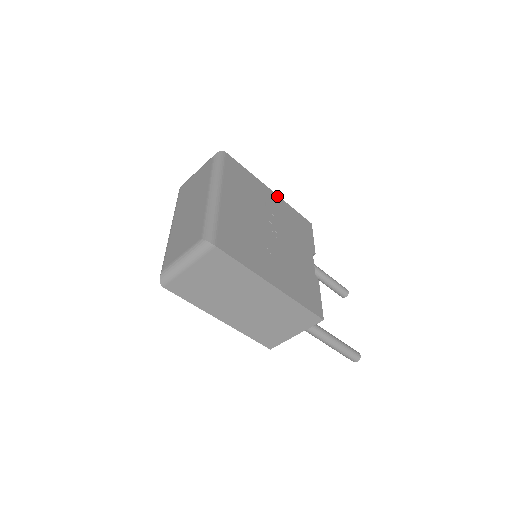
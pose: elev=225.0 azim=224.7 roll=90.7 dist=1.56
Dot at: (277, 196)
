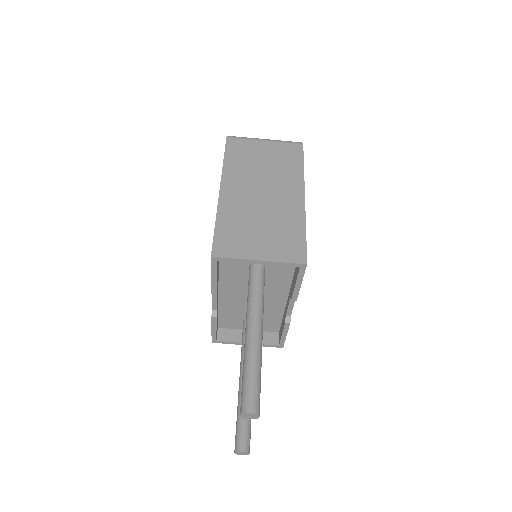
Dot at: occluded
